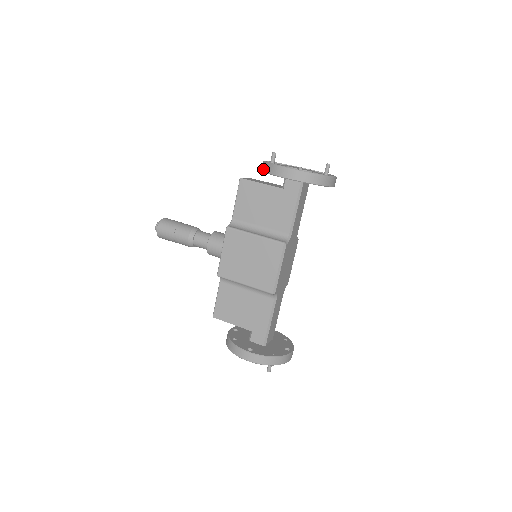
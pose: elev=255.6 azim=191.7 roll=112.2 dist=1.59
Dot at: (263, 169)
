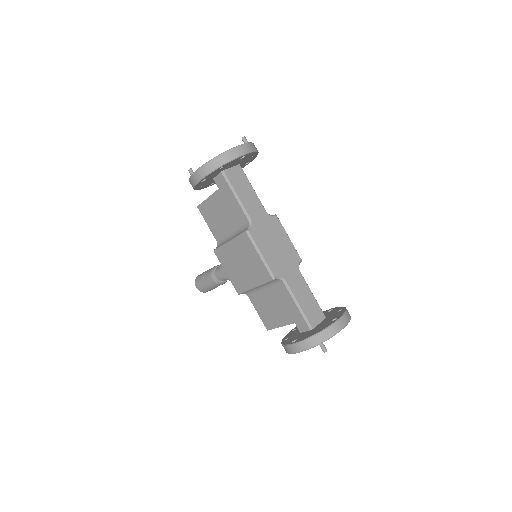
Dot at: occluded
